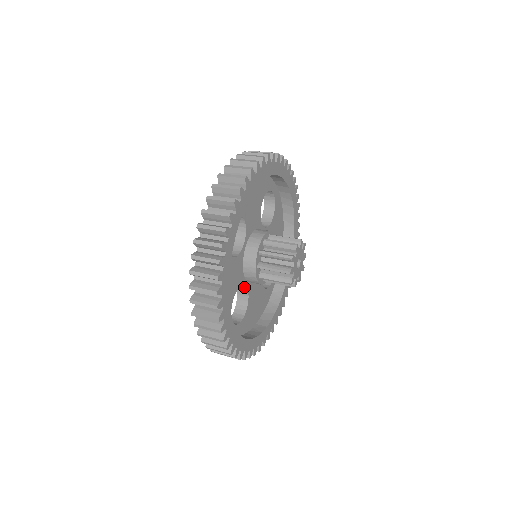
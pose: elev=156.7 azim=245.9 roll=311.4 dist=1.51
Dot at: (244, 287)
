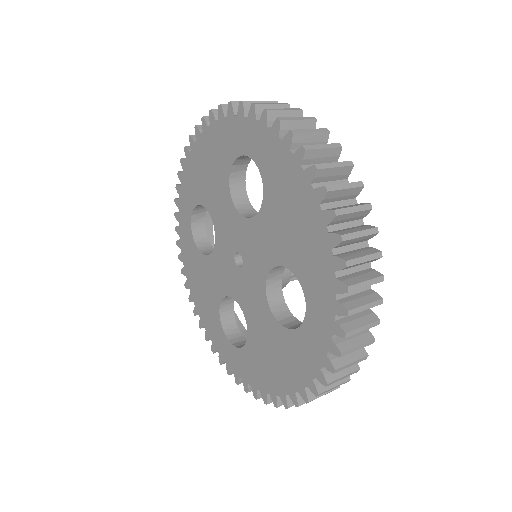
Dot at: (278, 285)
